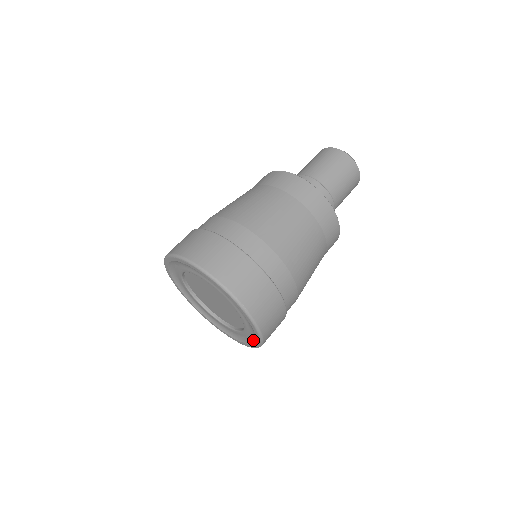
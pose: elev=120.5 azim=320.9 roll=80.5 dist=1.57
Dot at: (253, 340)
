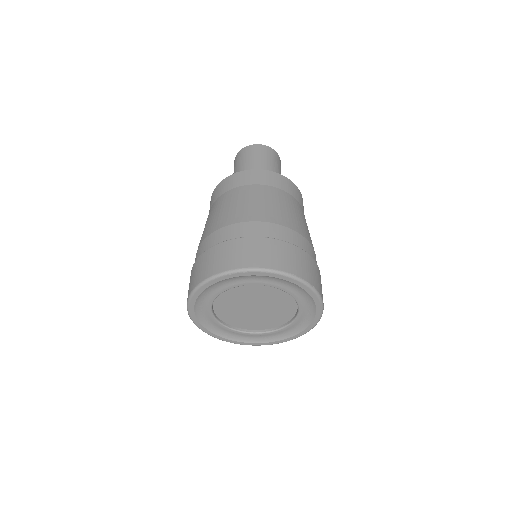
Dot at: (305, 325)
